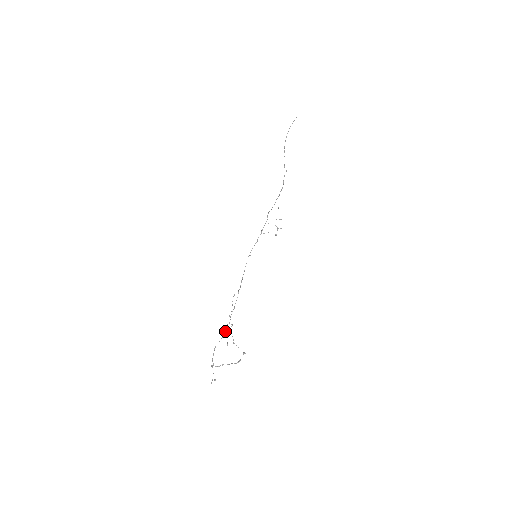
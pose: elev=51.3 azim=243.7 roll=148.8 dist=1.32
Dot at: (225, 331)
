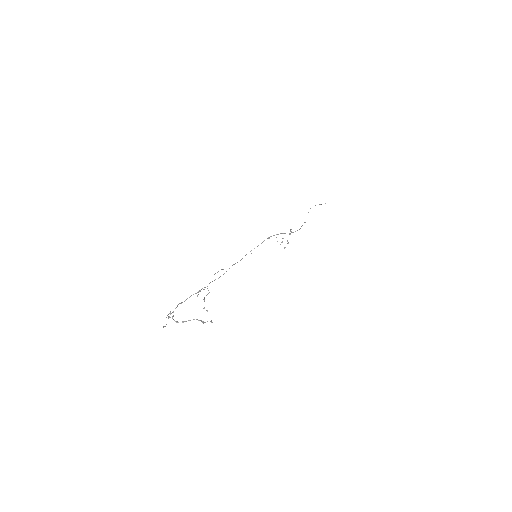
Dot at: occluded
